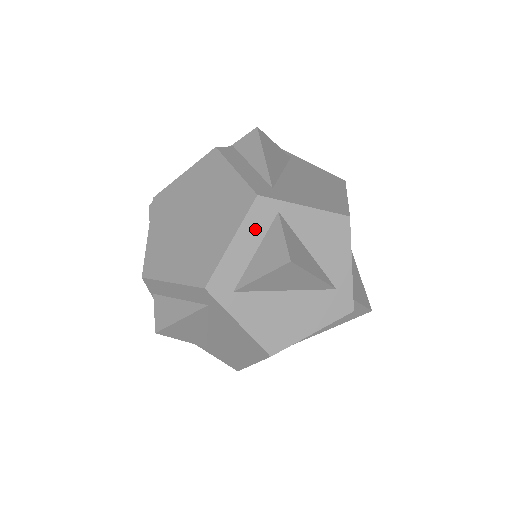
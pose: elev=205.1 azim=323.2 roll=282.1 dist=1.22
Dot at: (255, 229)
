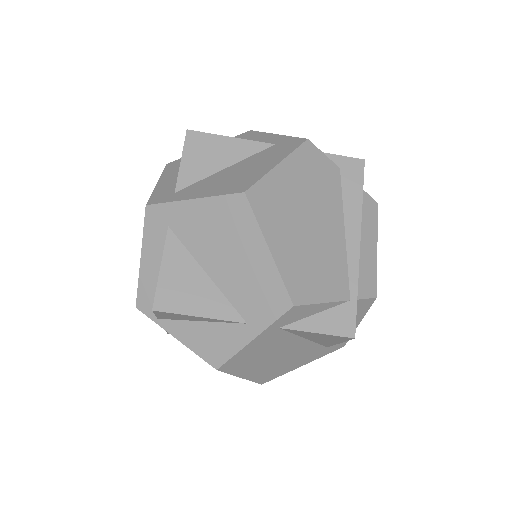
Dot at: (174, 171)
